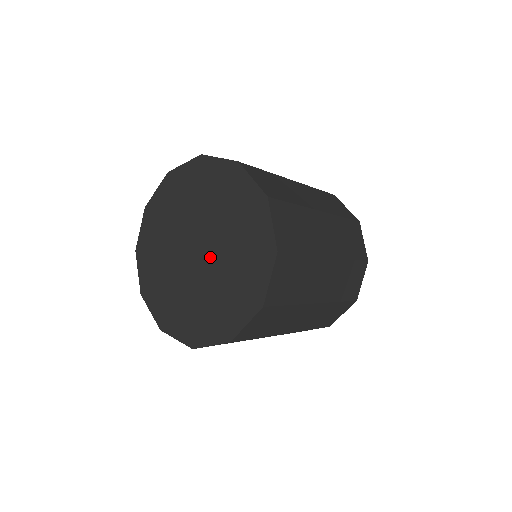
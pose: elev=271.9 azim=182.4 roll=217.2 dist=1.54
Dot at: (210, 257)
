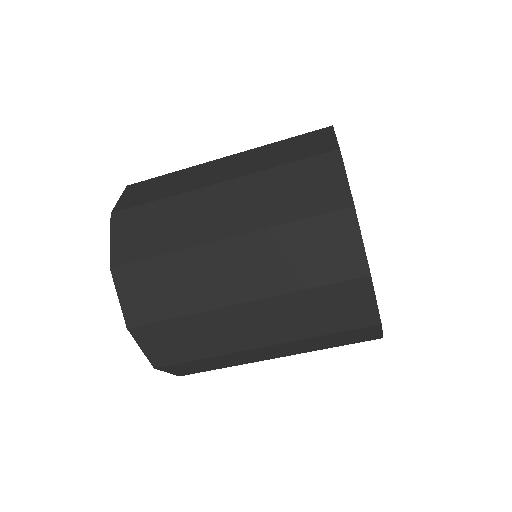
Dot at: occluded
